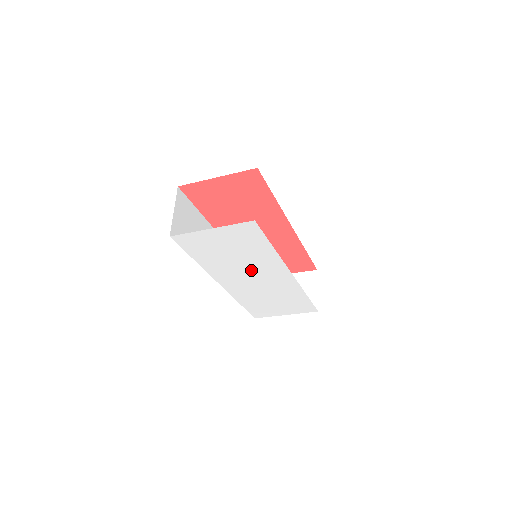
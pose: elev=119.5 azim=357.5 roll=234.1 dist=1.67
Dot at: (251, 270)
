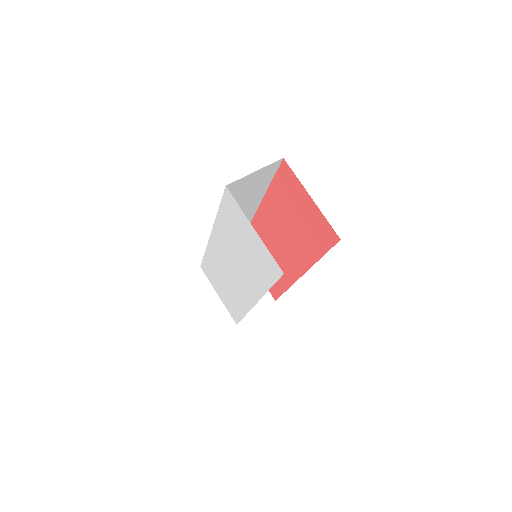
Dot at: (239, 266)
